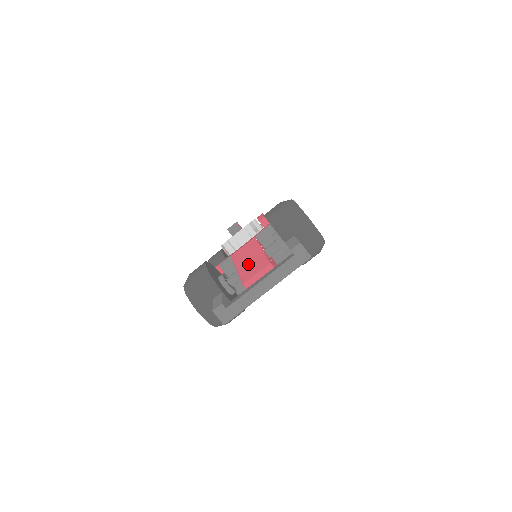
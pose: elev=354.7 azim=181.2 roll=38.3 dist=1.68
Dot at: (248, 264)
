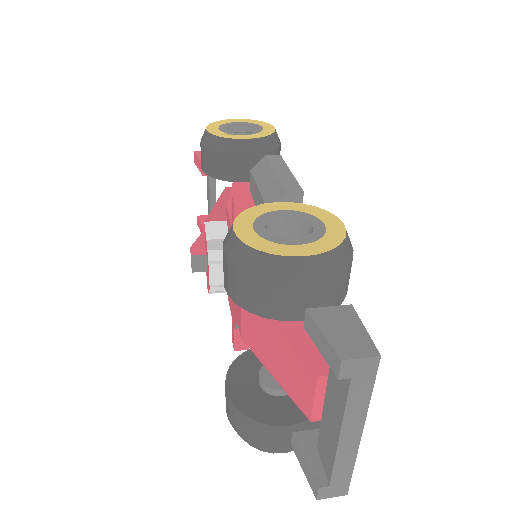
Dot at: (281, 369)
